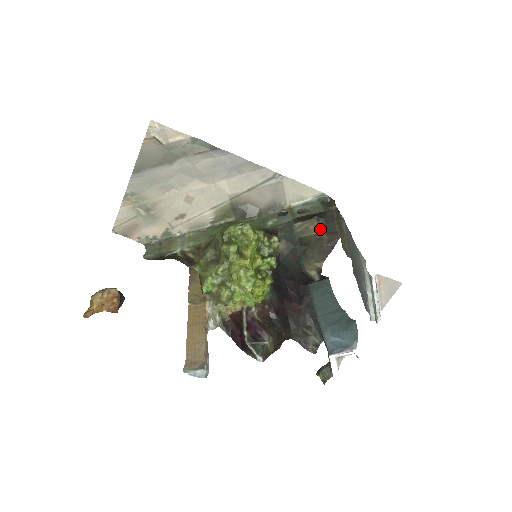
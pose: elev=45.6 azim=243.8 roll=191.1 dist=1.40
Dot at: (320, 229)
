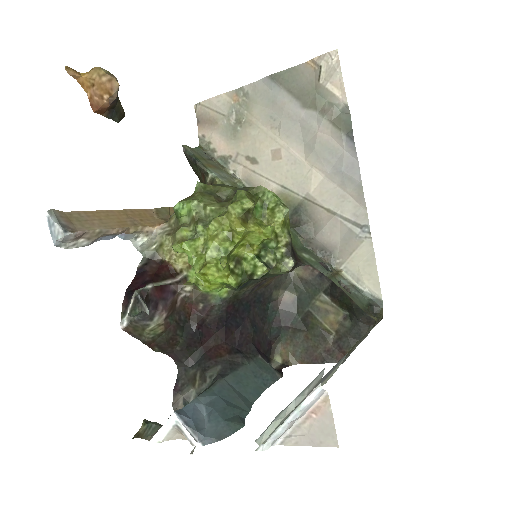
Dot at: (336, 329)
